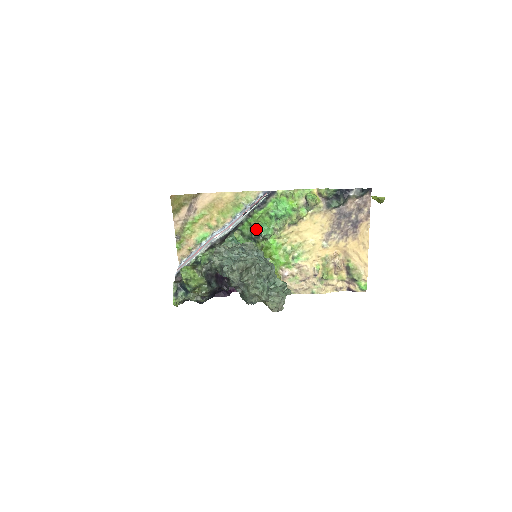
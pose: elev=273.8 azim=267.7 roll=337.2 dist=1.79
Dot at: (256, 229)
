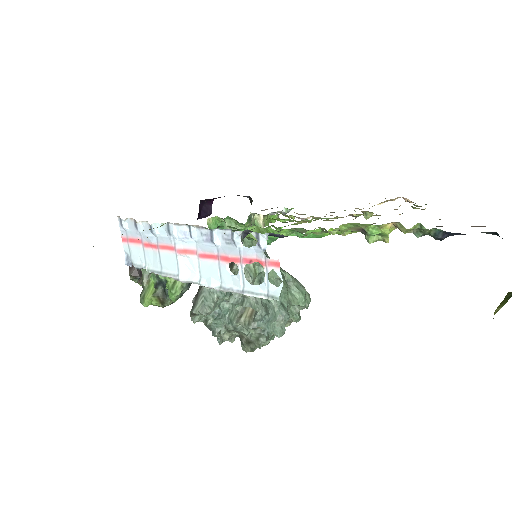
Dot at: occluded
